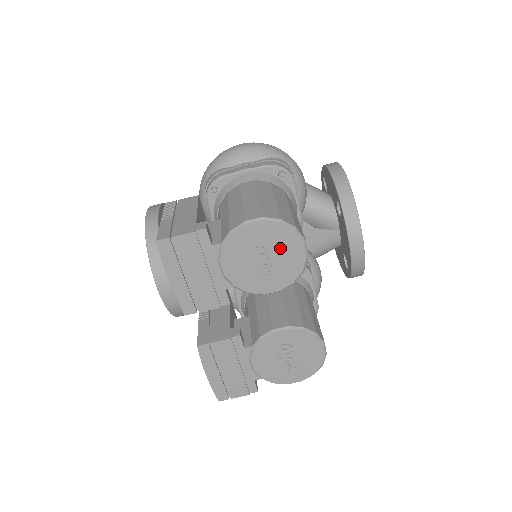
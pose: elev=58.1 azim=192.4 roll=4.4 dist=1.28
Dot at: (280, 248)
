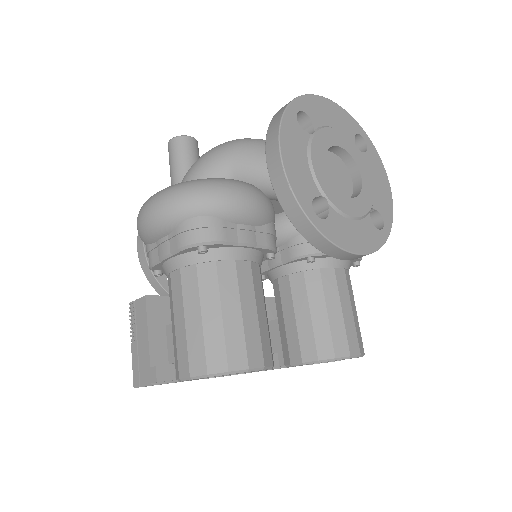
Dot at: occluded
